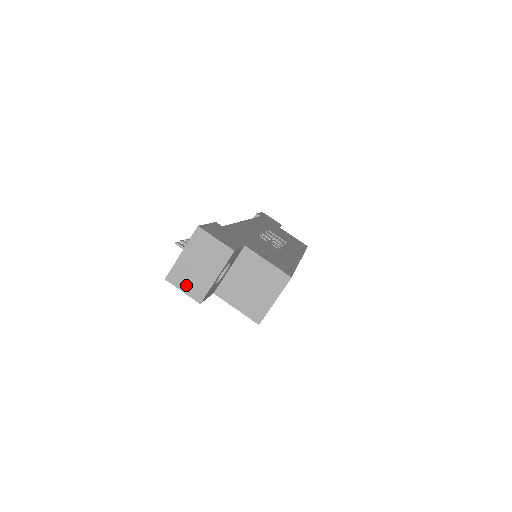
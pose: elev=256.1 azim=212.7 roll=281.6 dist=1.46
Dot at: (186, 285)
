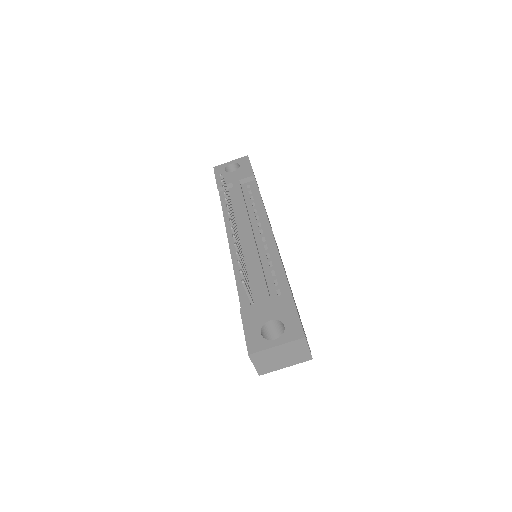
Dot at: (260, 363)
